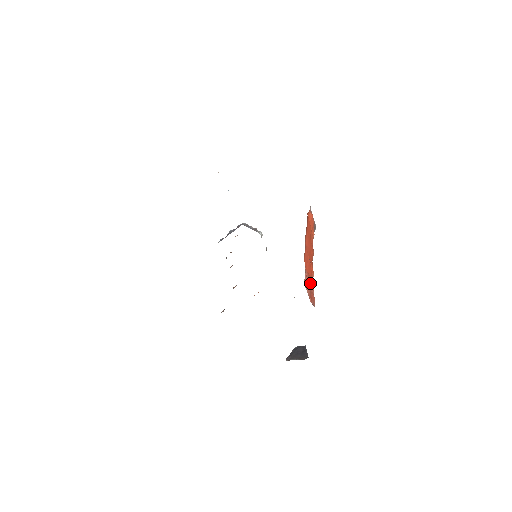
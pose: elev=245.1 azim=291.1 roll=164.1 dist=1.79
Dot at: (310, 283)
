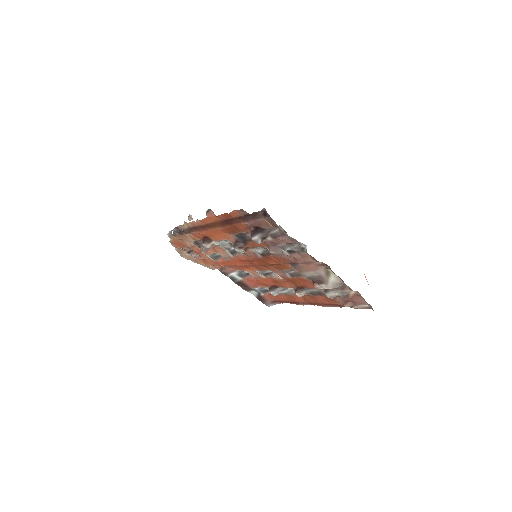
Dot at: occluded
